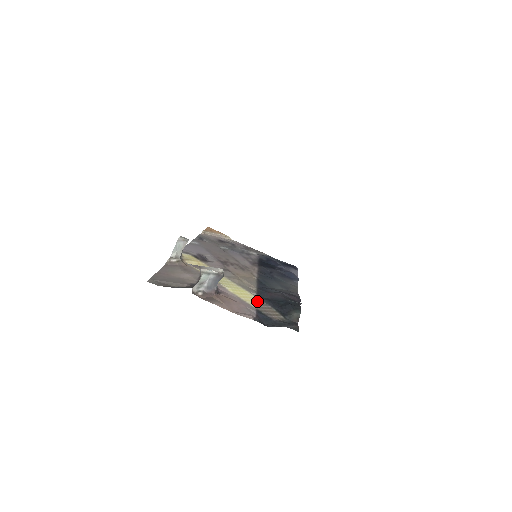
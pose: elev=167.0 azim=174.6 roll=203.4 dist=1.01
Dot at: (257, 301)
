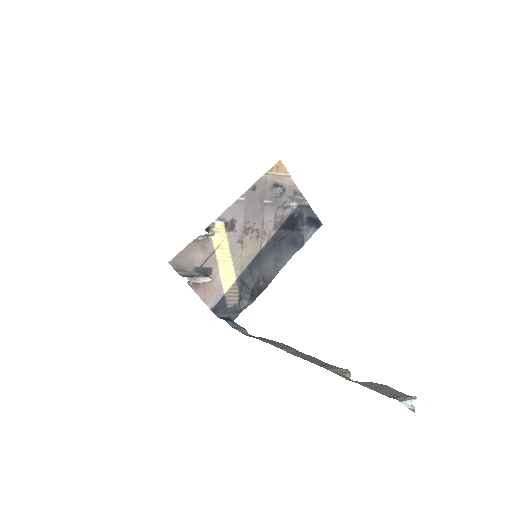
Dot at: (233, 285)
